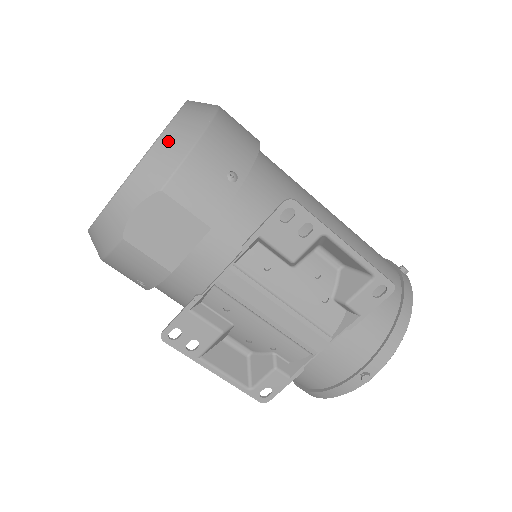
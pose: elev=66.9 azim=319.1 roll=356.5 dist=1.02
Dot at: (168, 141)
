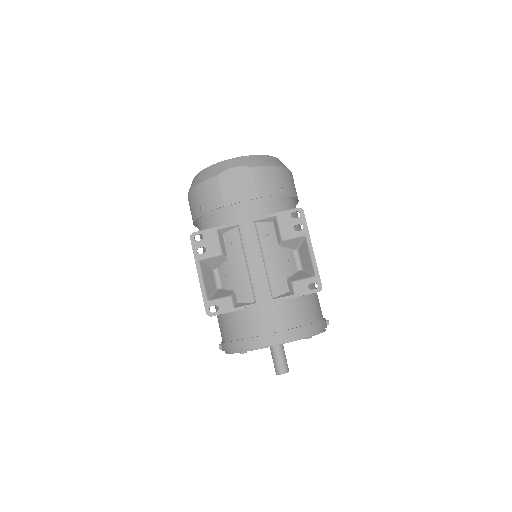
Dot at: (267, 158)
